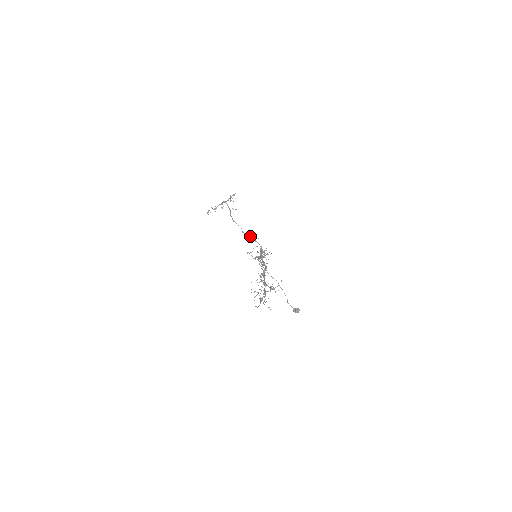
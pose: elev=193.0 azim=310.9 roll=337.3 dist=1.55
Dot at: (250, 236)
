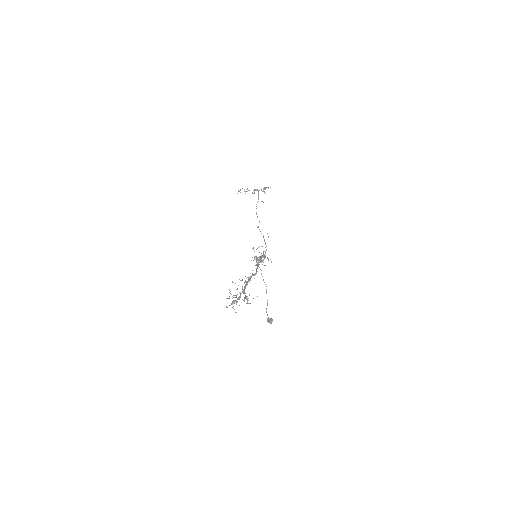
Dot at: occluded
